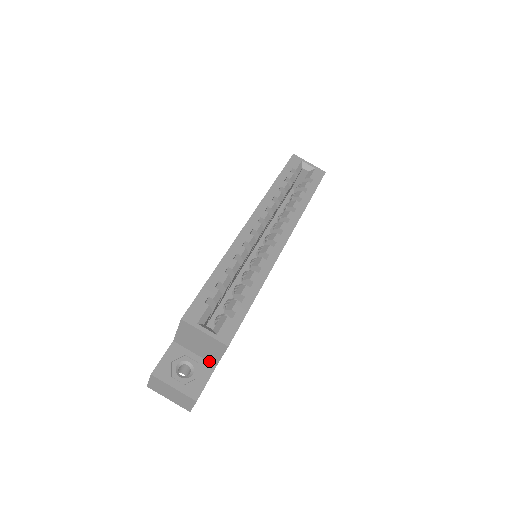
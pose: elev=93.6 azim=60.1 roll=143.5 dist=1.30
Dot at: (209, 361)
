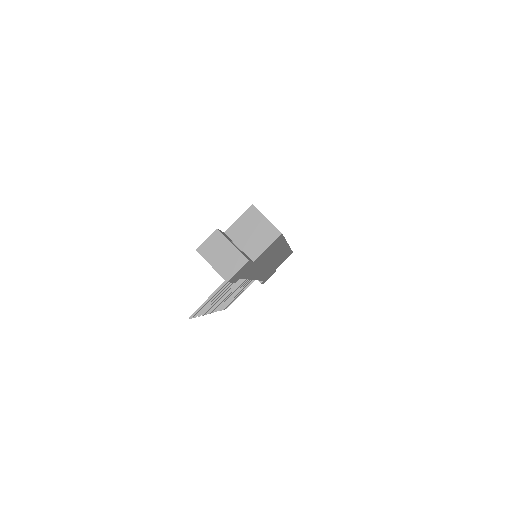
Dot at: (249, 256)
